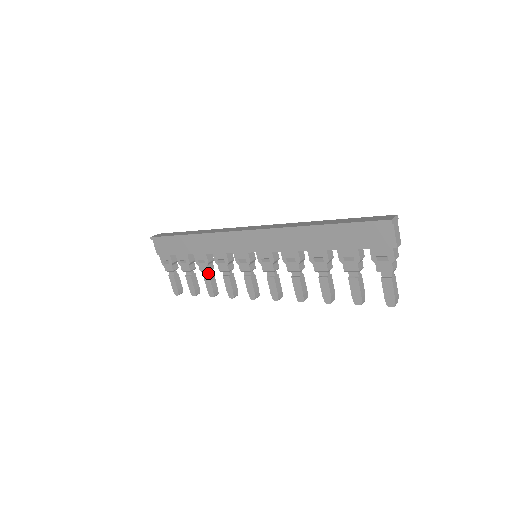
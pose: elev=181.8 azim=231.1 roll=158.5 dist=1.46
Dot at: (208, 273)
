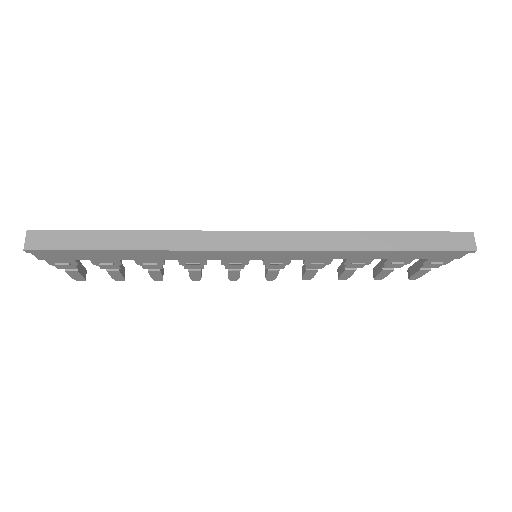
Dot at: occluded
